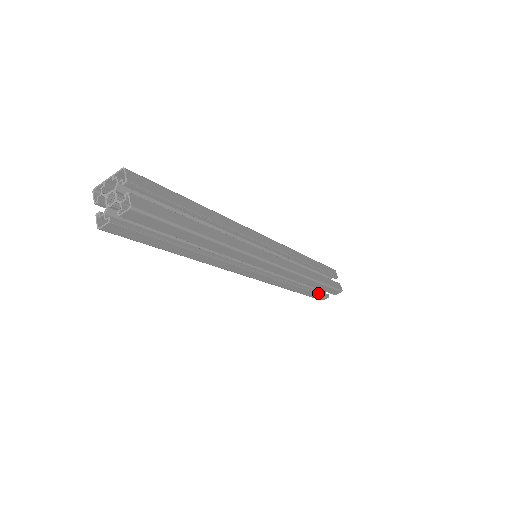
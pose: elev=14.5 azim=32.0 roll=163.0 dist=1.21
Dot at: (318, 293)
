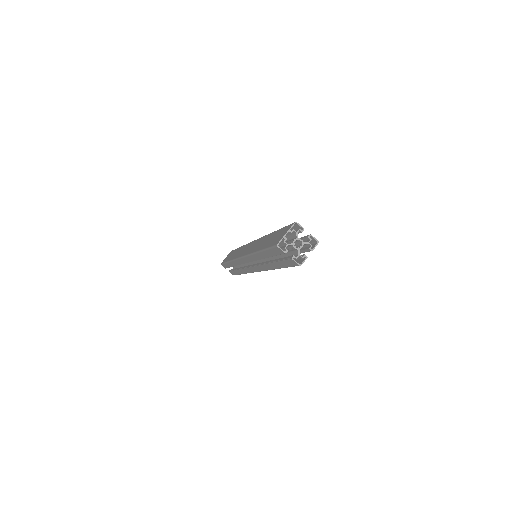
Dot at: occluded
